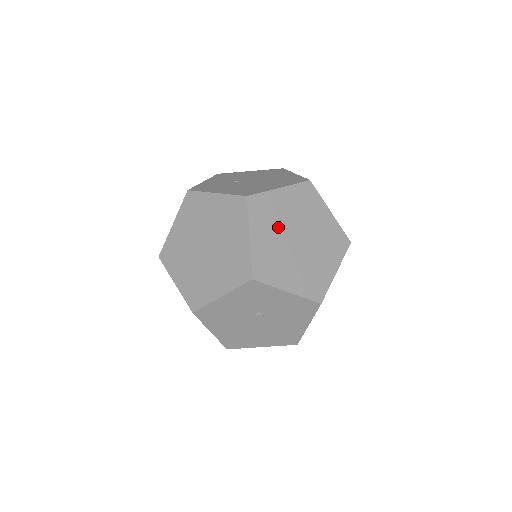
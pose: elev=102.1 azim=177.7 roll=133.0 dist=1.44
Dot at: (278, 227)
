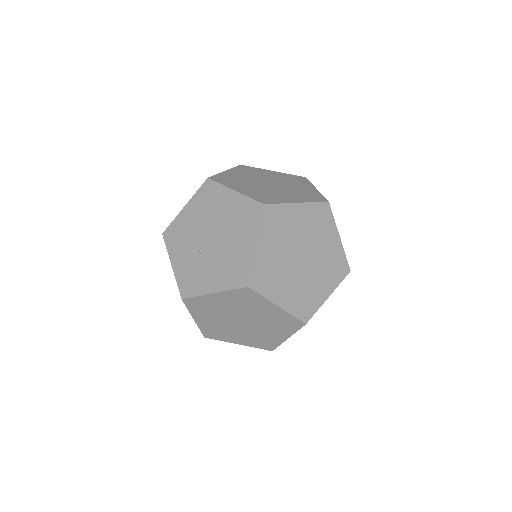
Dot at: (284, 272)
